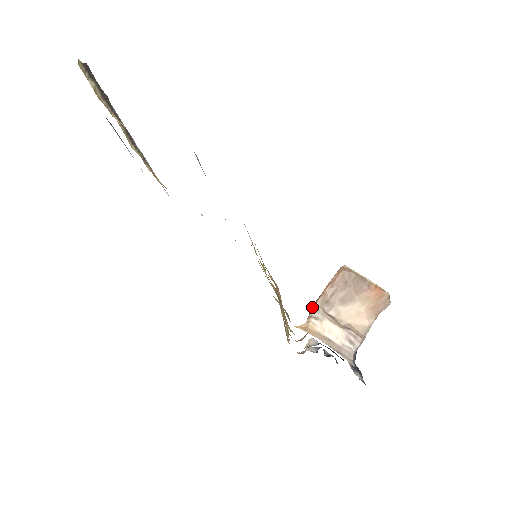
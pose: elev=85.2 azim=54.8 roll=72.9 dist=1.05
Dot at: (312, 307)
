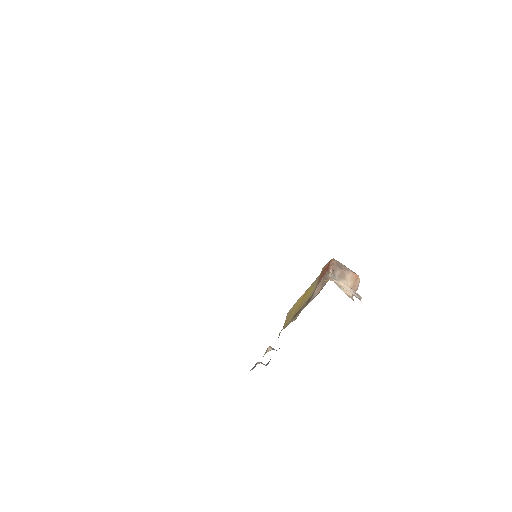
Dot at: (327, 275)
